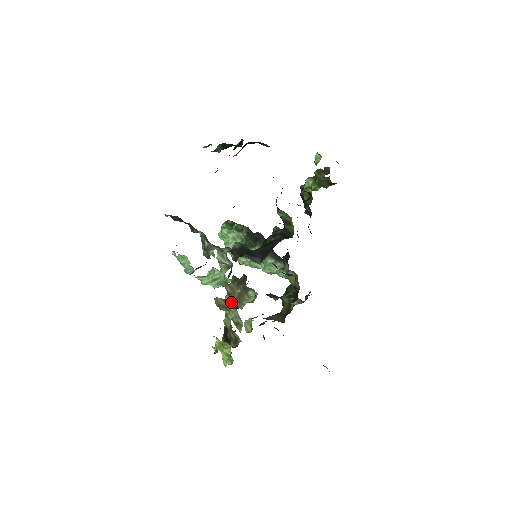
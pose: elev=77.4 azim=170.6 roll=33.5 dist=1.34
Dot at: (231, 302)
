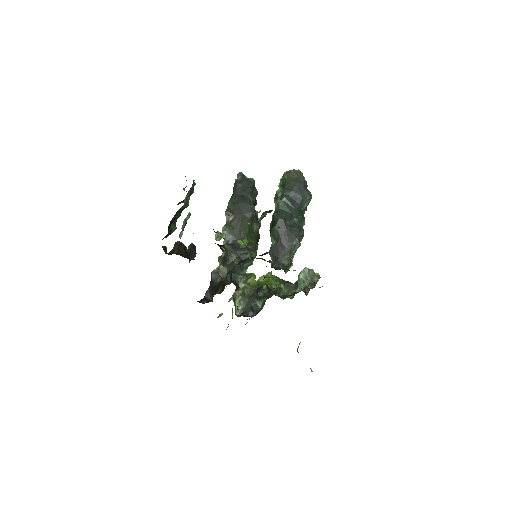
Dot at: occluded
